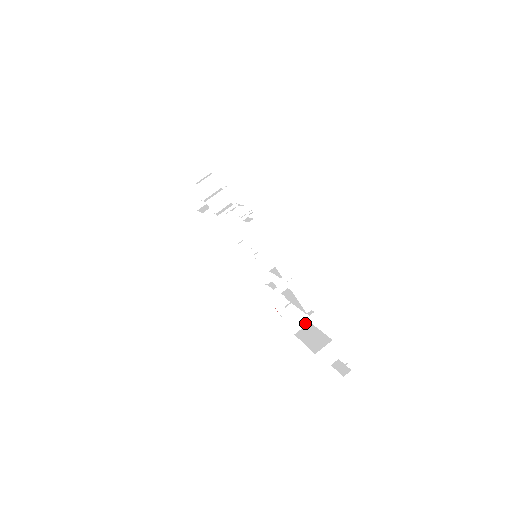
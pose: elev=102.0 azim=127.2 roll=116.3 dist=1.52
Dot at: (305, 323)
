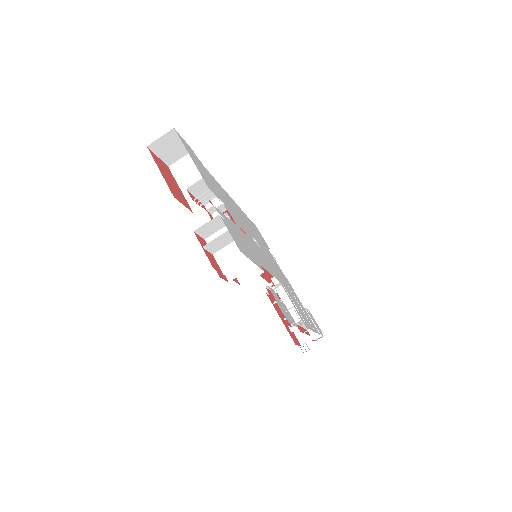
Dot at: occluded
